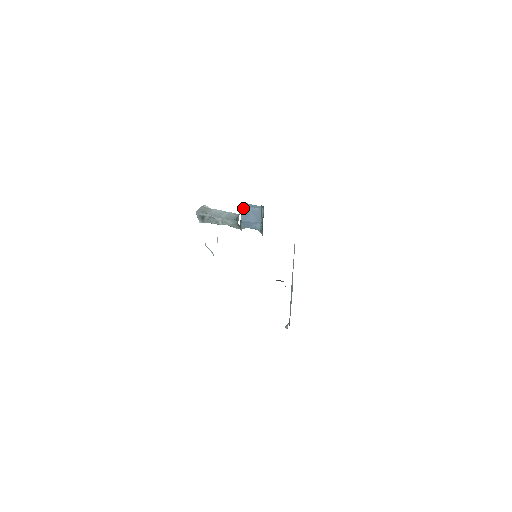
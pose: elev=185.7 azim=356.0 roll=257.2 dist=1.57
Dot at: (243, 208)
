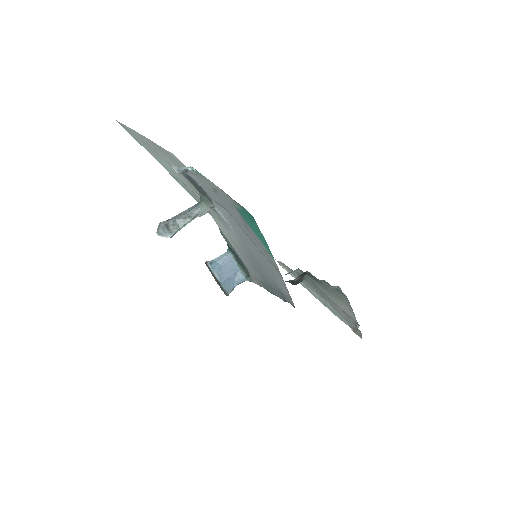
Dot at: (212, 268)
